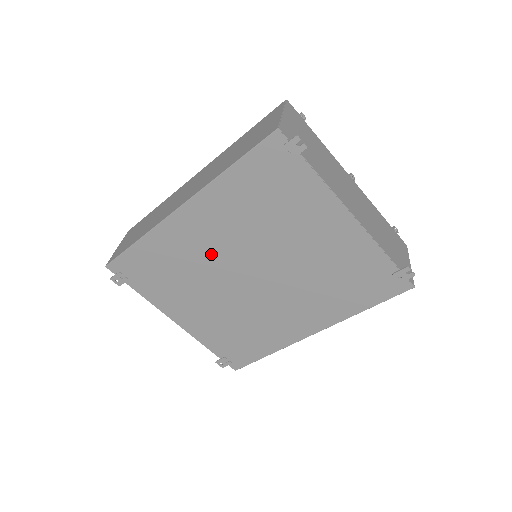
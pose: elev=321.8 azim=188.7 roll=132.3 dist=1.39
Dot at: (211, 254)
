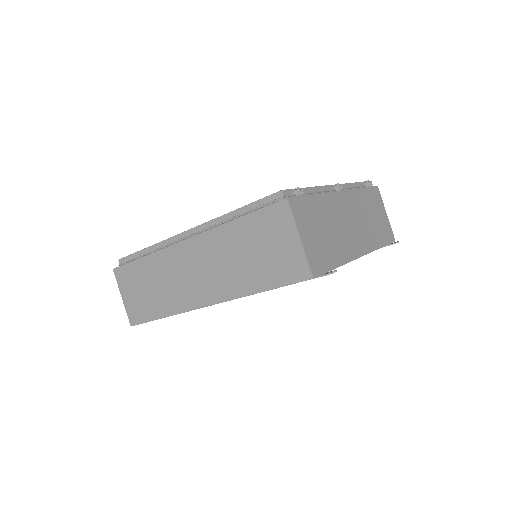
Dot at: occluded
